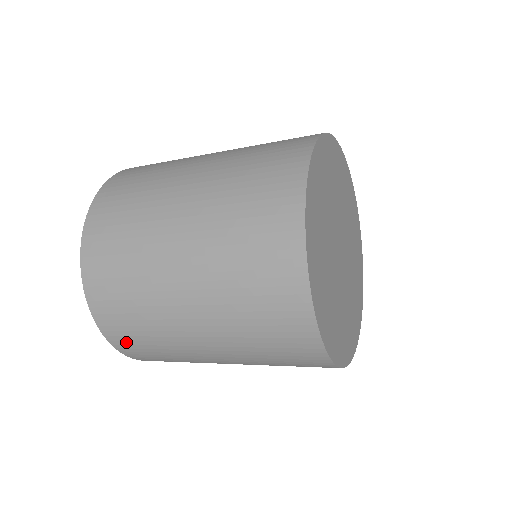
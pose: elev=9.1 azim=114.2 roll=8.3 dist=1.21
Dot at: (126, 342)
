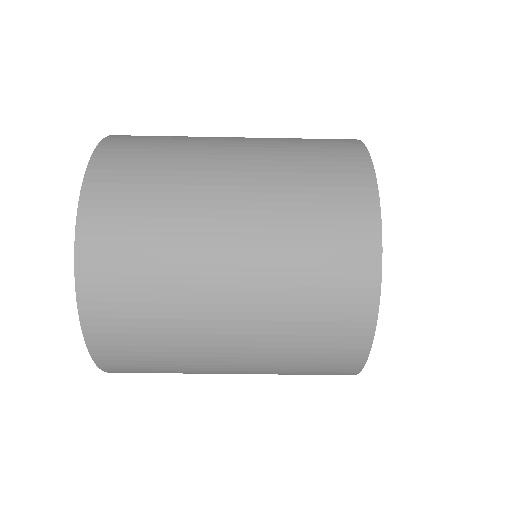
Dot at: (112, 335)
